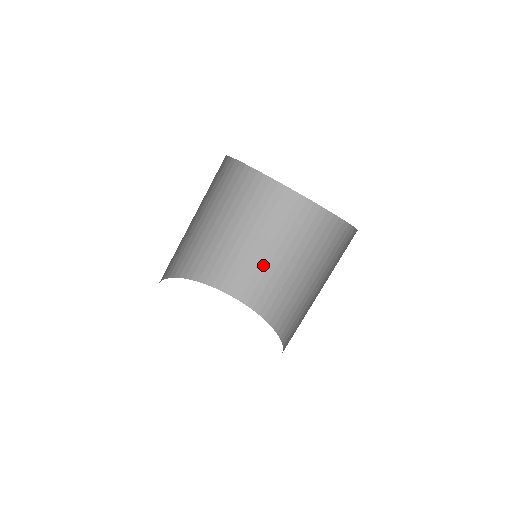
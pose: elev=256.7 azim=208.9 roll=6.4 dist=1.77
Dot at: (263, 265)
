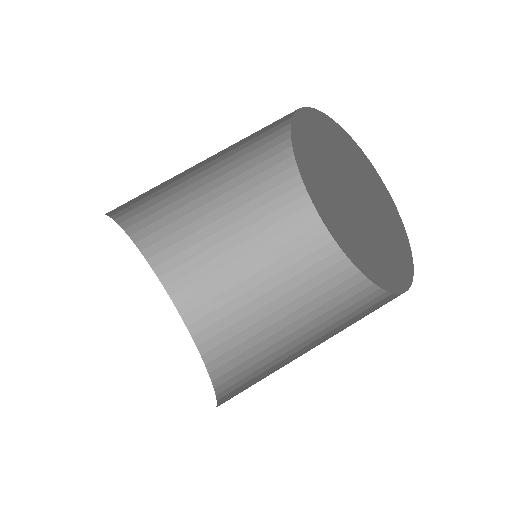
Dot at: (259, 324)
